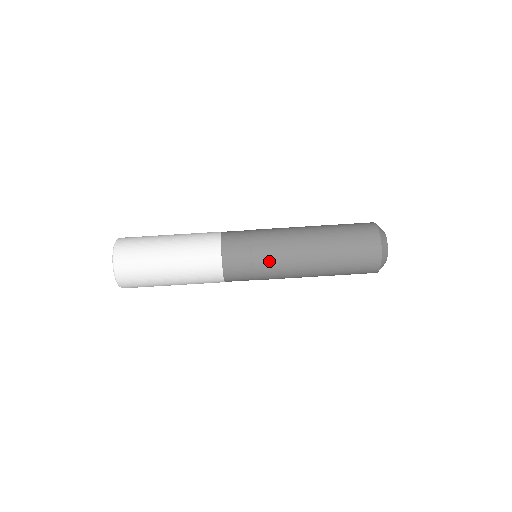
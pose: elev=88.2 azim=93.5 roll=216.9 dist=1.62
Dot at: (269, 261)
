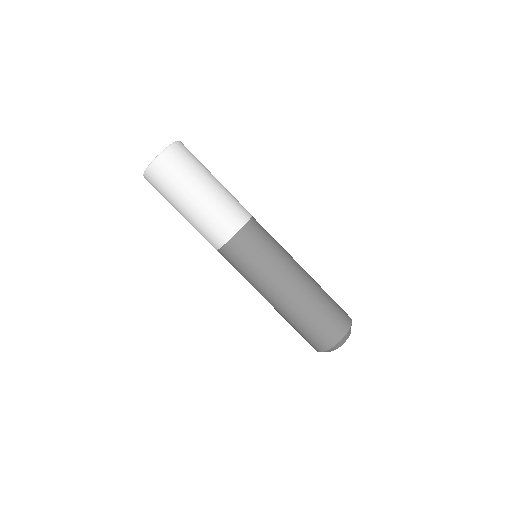
Dot at: (267, 266)
